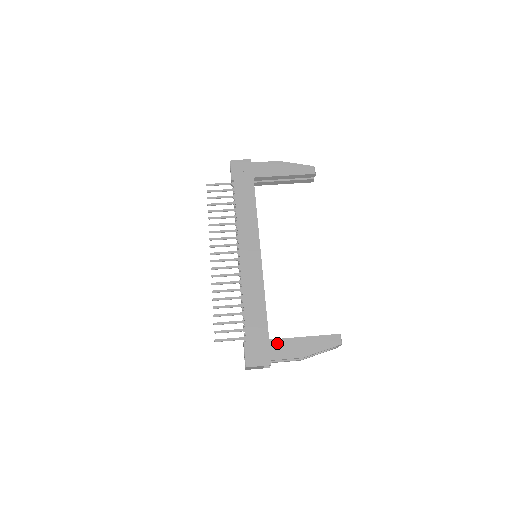
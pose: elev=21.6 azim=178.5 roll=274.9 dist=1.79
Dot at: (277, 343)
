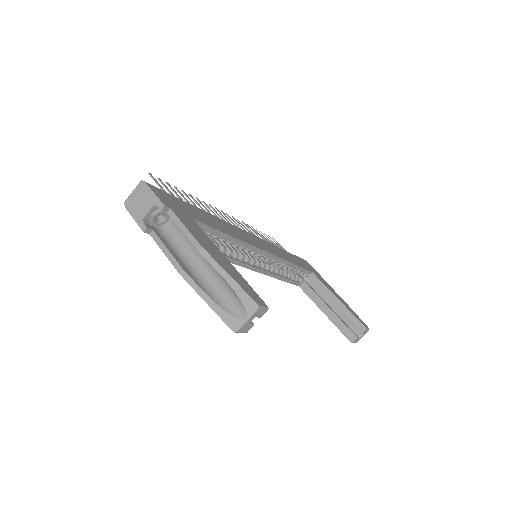
Dot at: (196, 225)
